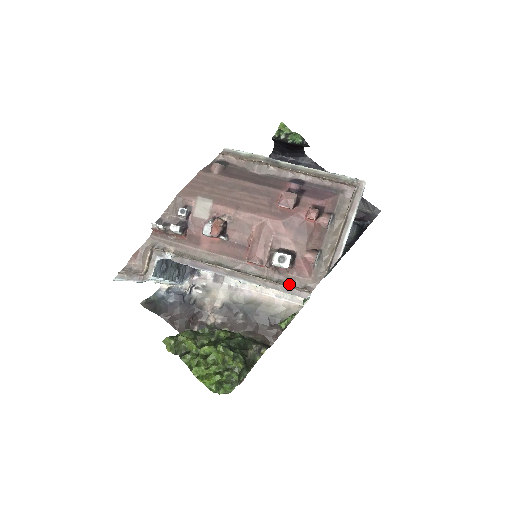
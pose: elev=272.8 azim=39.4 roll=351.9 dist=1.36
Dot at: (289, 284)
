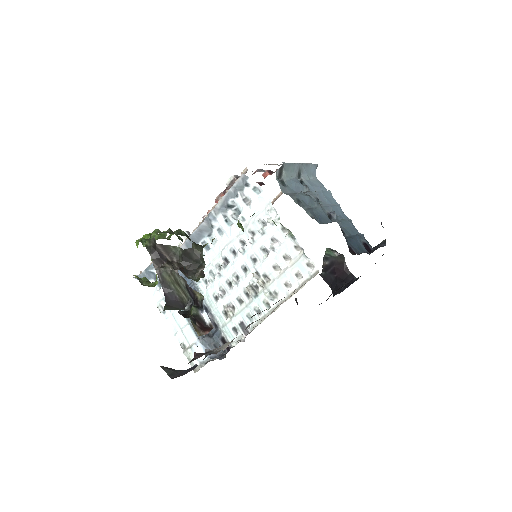
Dot at: occluded
